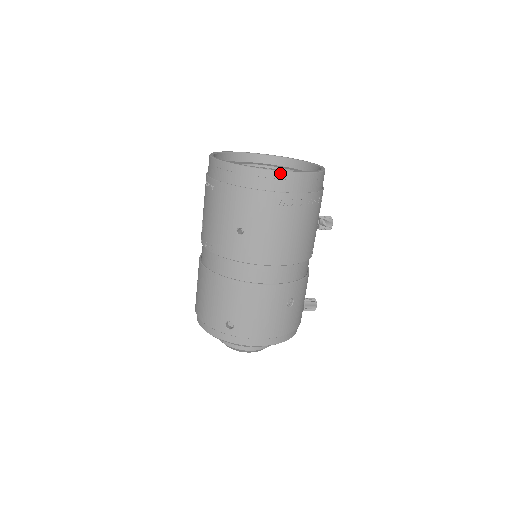
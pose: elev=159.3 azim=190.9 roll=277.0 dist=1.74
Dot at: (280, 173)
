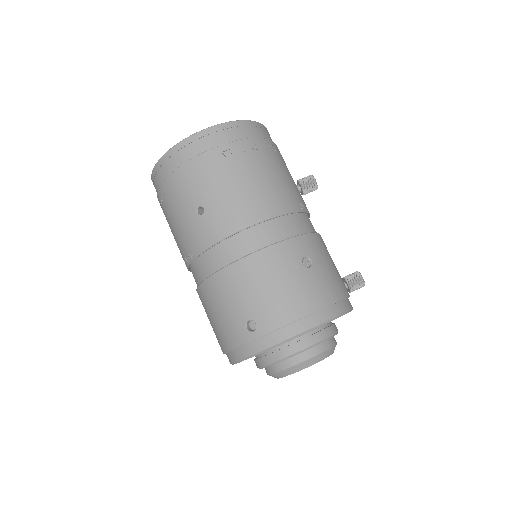
Dot at: (204, 131)
